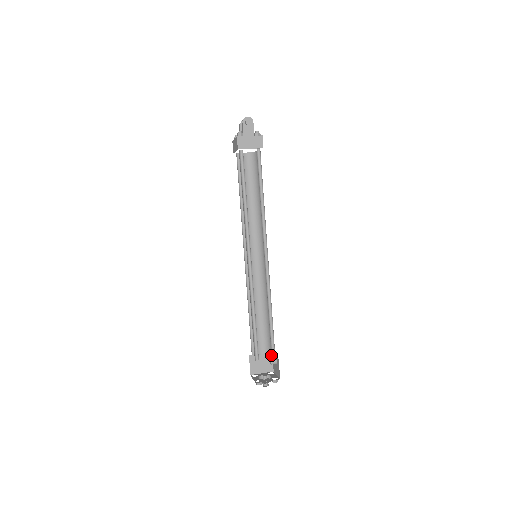
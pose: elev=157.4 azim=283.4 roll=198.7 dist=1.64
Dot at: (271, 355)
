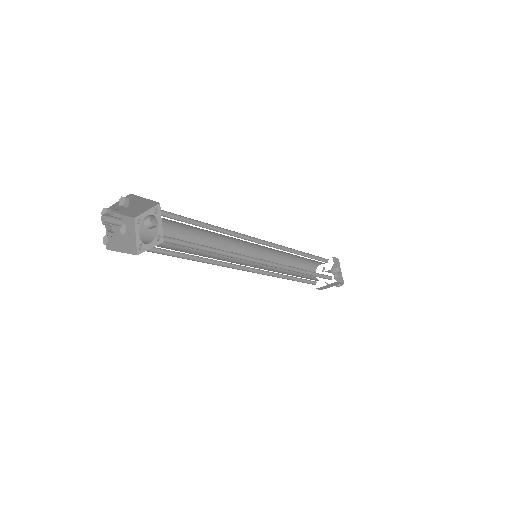
Dot at: (158, 242)
